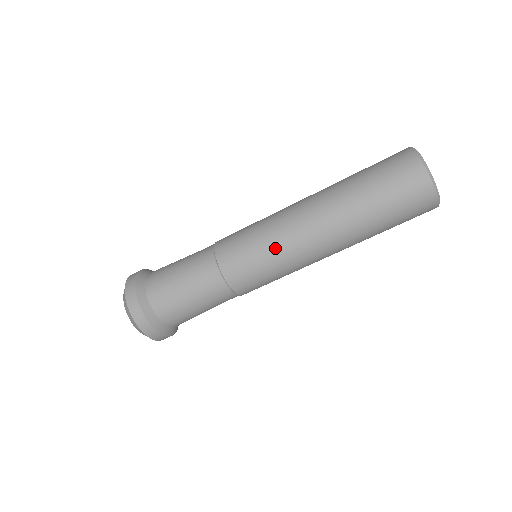
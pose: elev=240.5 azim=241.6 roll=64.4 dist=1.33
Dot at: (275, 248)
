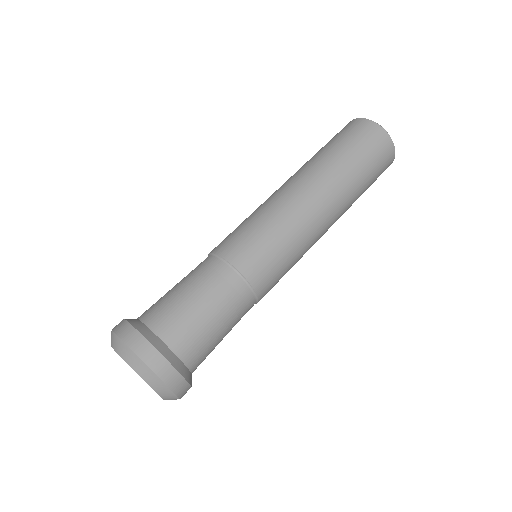
Dot at: (253, 212)
